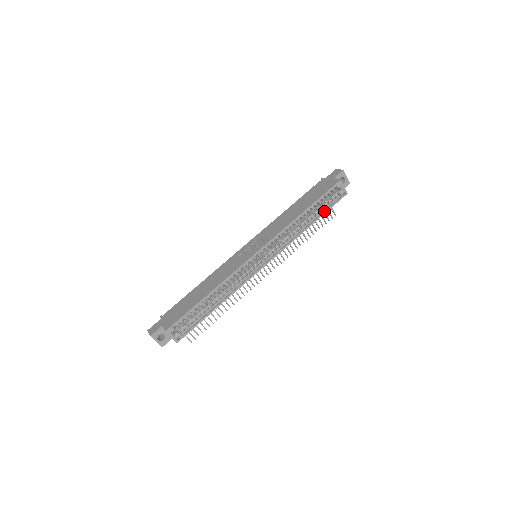
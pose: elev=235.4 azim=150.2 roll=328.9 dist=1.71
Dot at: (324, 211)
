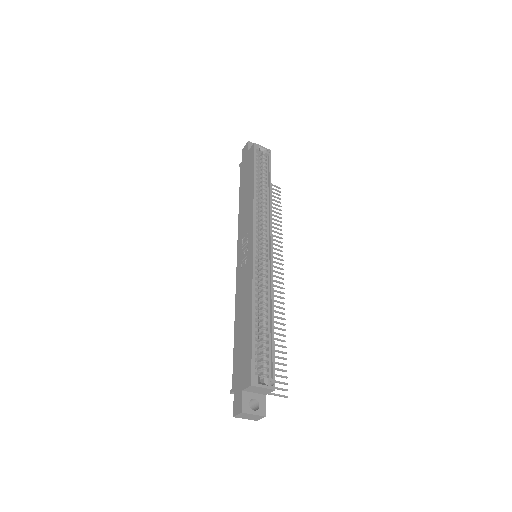
Dot at: (268, 174)
